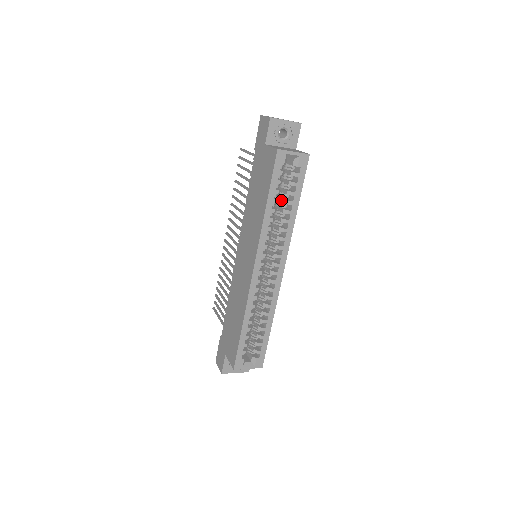
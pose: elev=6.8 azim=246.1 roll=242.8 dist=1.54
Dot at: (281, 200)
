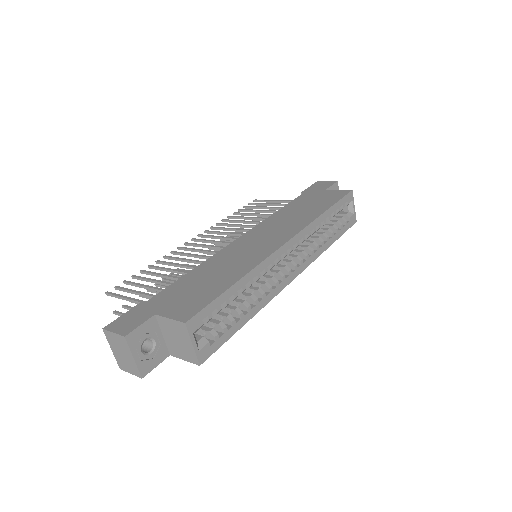
Dot at: (321, 228)
